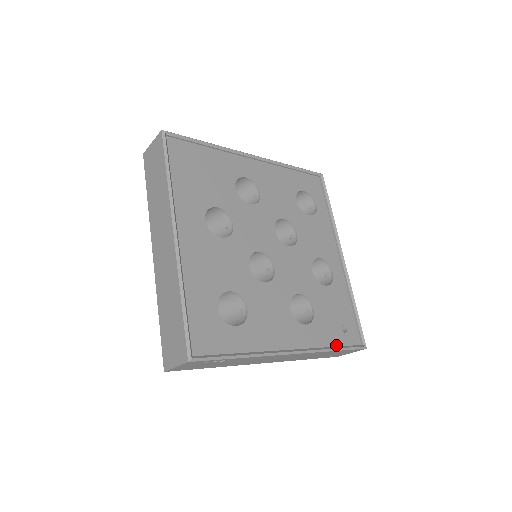
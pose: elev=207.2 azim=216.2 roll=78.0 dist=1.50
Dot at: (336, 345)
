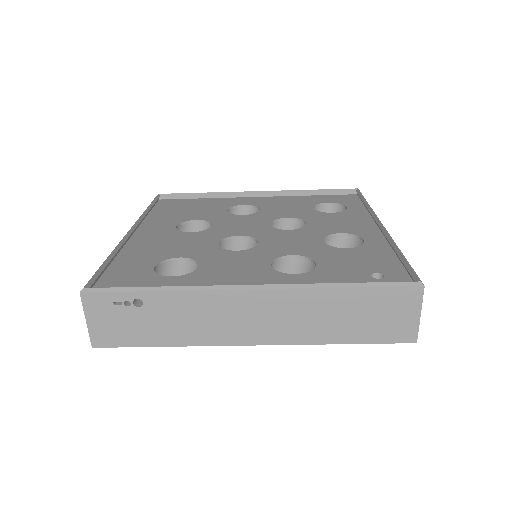
Dot at: occluded
